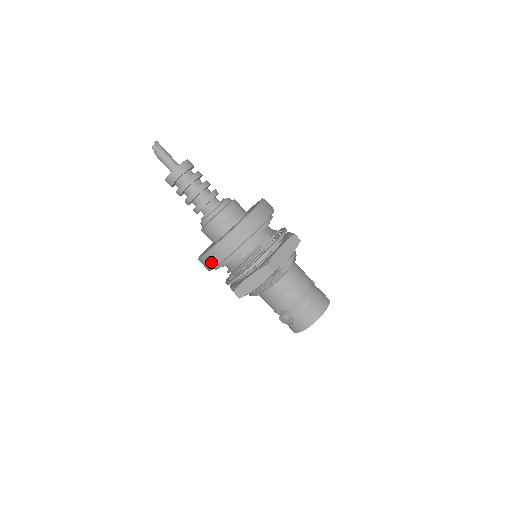
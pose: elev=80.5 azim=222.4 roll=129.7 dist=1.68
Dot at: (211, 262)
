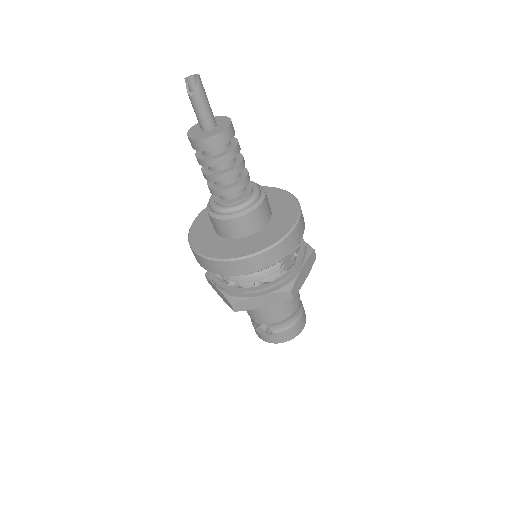
Dot at: (223, 270)
